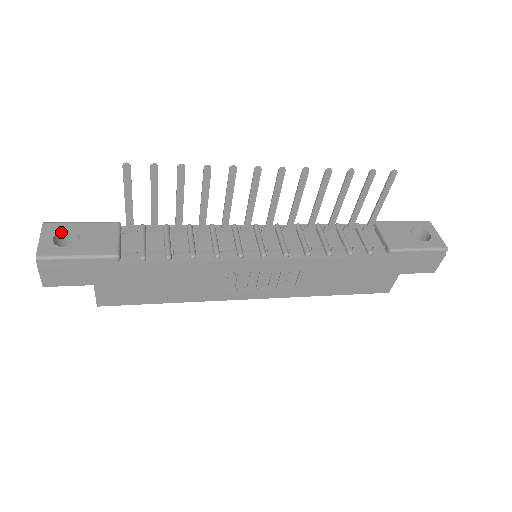
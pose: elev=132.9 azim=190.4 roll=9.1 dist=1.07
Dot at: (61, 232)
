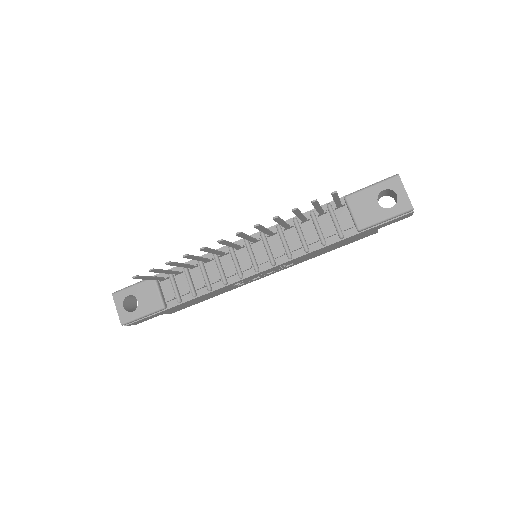
Dot at: (125, 298)
